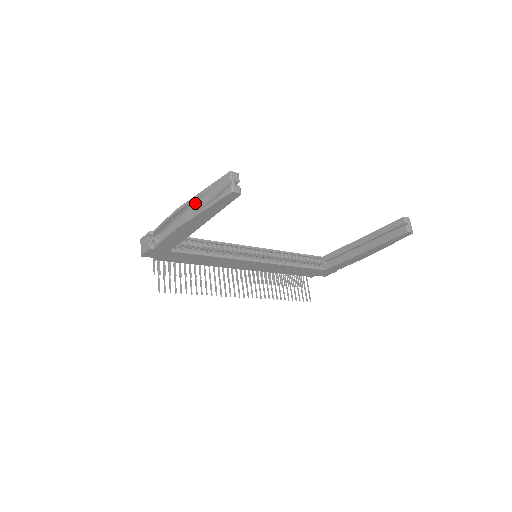
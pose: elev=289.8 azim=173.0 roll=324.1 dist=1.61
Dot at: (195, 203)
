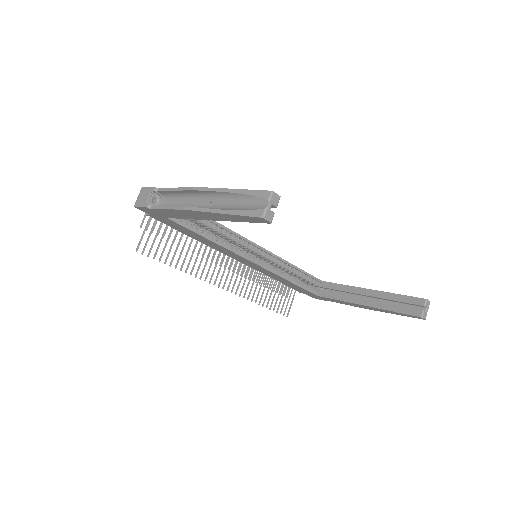
Dot at: (217, 195)
